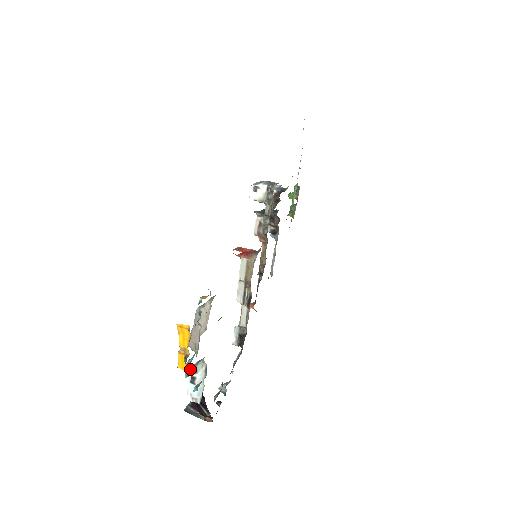
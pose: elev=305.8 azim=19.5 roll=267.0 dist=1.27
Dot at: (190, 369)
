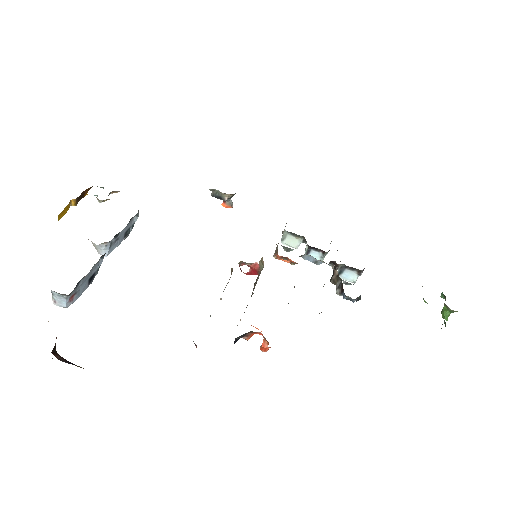
Dot at: occluded
